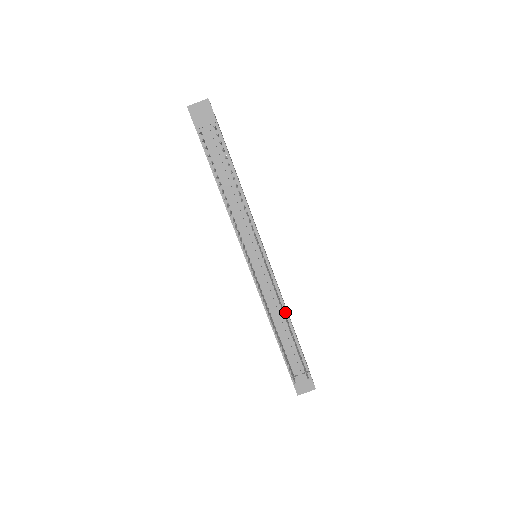
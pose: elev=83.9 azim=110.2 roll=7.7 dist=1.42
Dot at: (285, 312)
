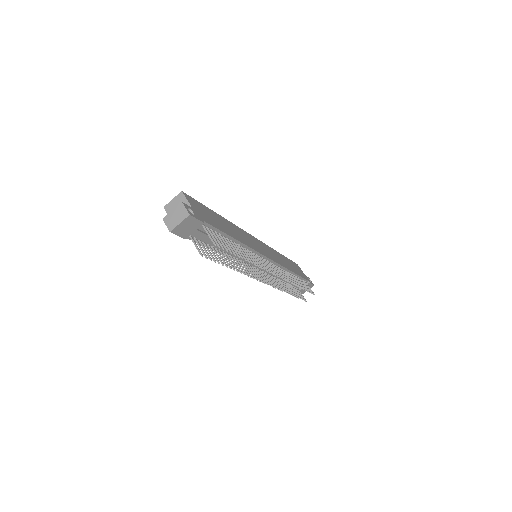
Dot at: (288, 271)
